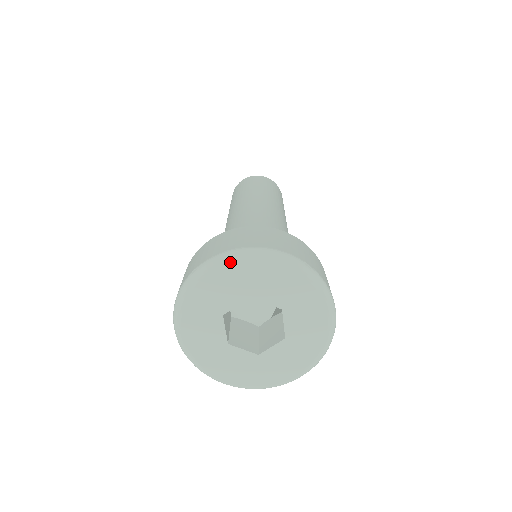
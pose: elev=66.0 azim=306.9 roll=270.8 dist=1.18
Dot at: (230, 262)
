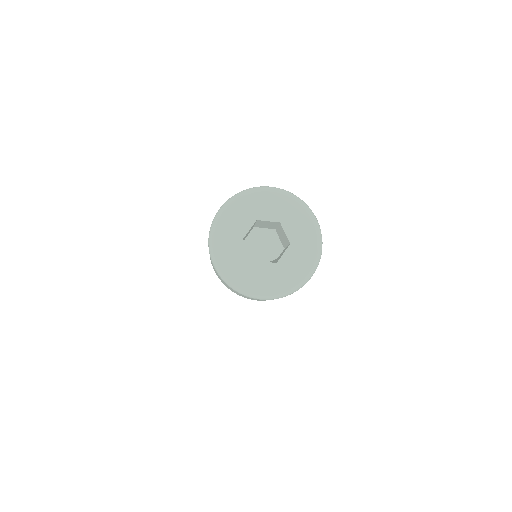
Dot at: (287, 195)
